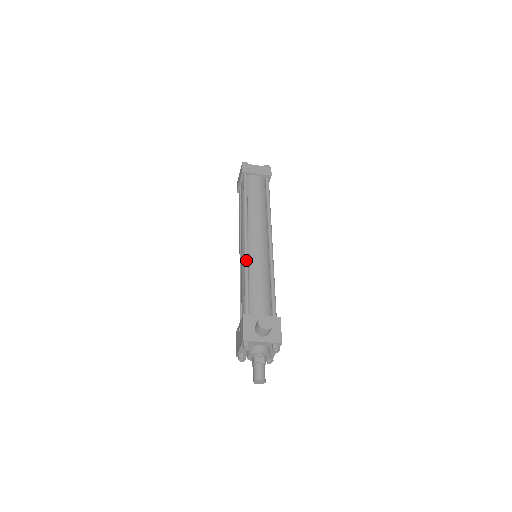
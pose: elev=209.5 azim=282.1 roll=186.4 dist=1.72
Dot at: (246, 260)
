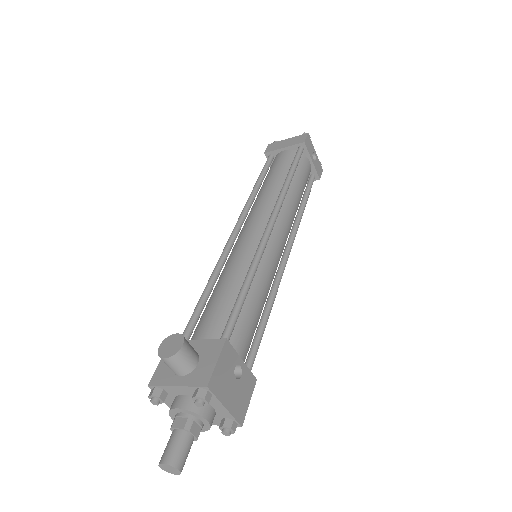
Dot at: (218, 261)
